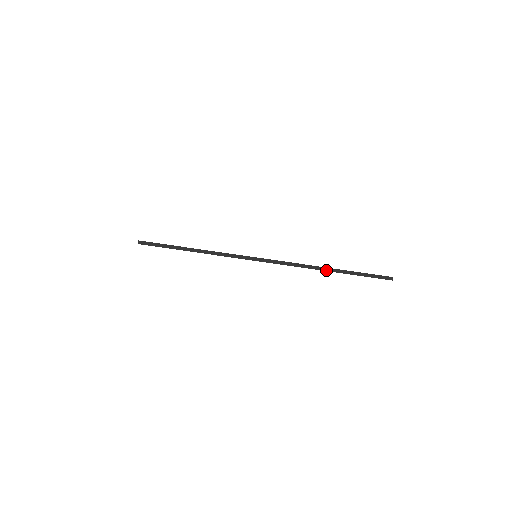
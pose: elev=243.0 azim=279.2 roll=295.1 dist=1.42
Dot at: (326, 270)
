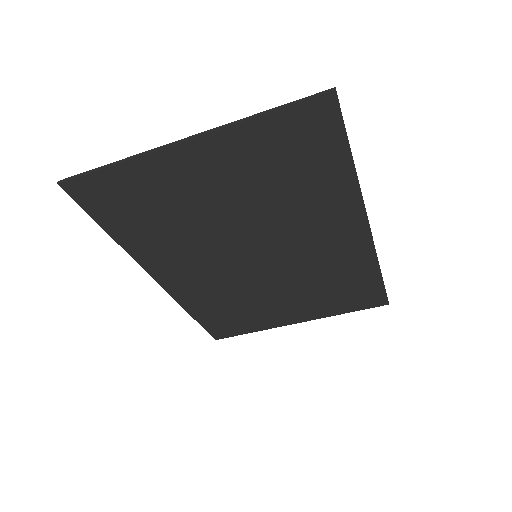
Dot at: (250, 118)
